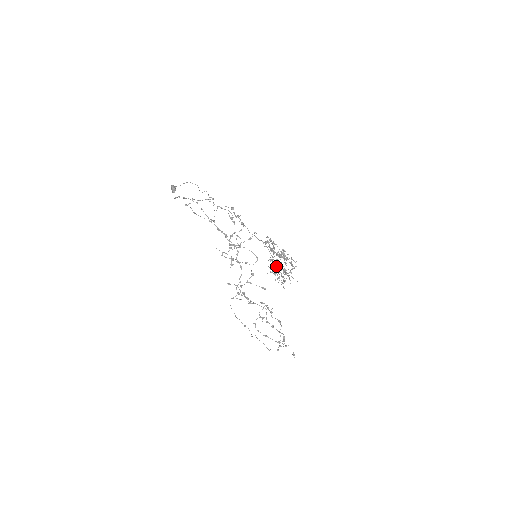
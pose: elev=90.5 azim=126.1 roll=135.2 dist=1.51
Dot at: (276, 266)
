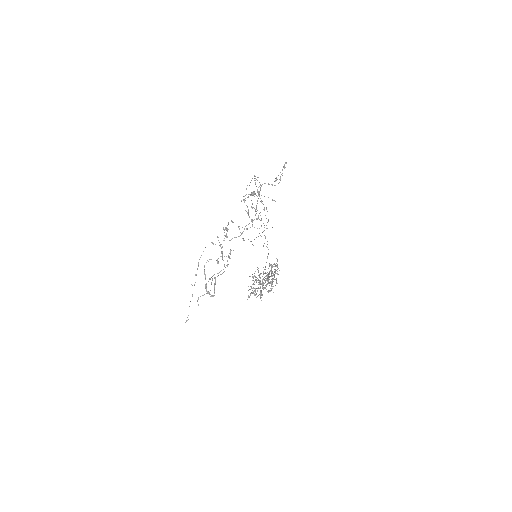
Dot at: (260, 278)
